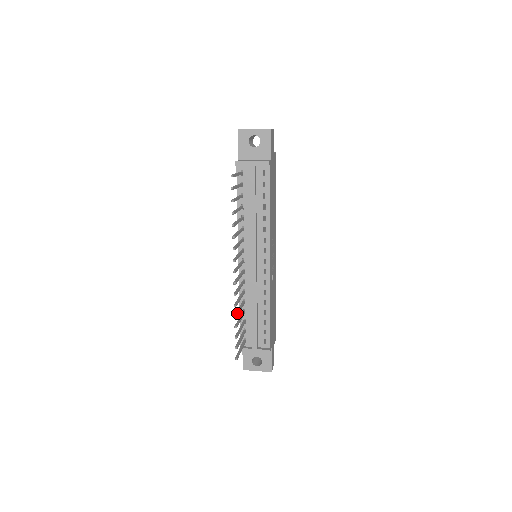
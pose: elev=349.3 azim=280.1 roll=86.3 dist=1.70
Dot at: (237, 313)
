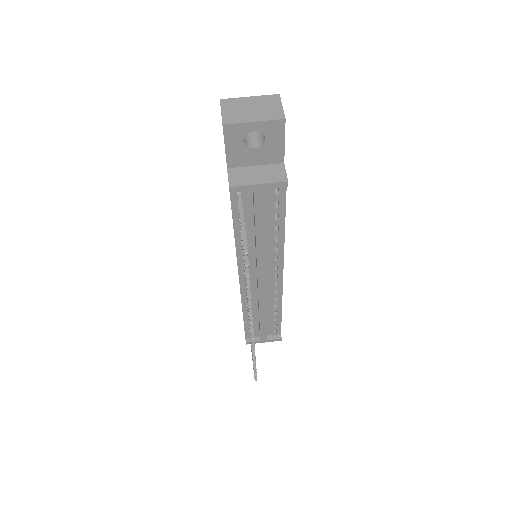
Dot at: occluded
